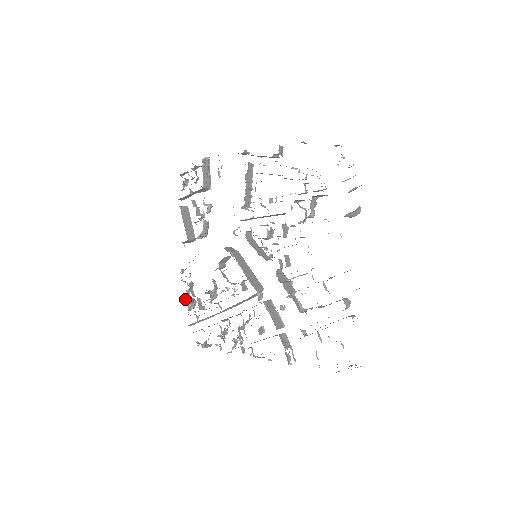
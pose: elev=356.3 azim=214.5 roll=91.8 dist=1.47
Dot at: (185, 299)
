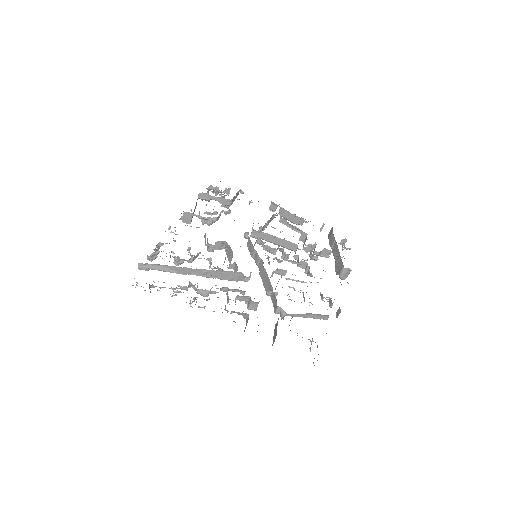
Dot at: (156, 245)
